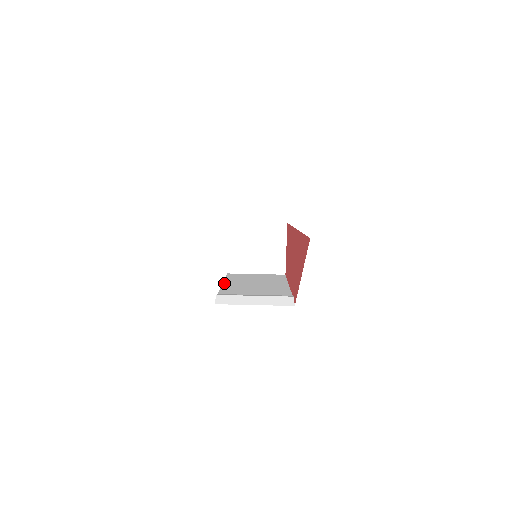
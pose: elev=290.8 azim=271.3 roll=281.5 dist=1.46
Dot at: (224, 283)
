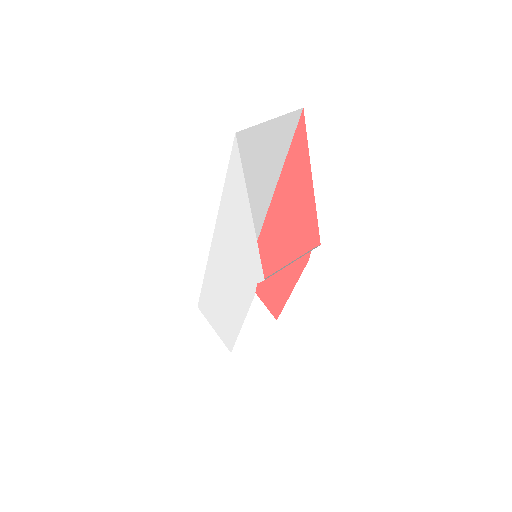
Dot at: occluded
